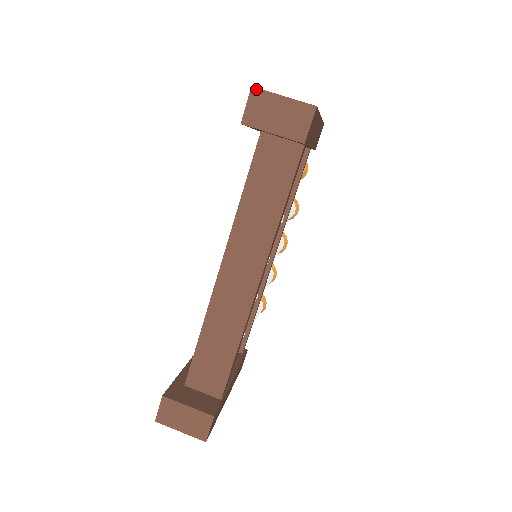
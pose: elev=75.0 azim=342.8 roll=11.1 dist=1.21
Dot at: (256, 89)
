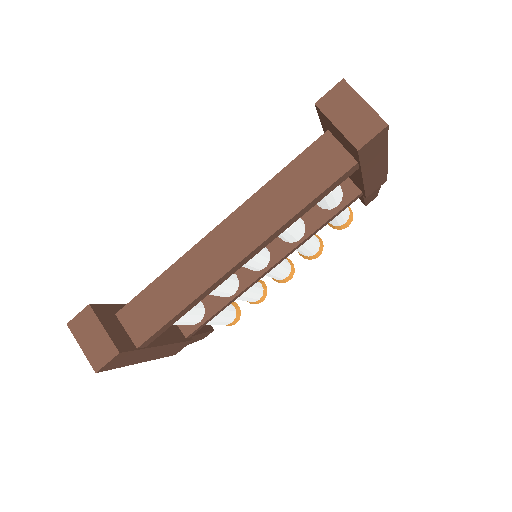
Dot at: (346, 83)
